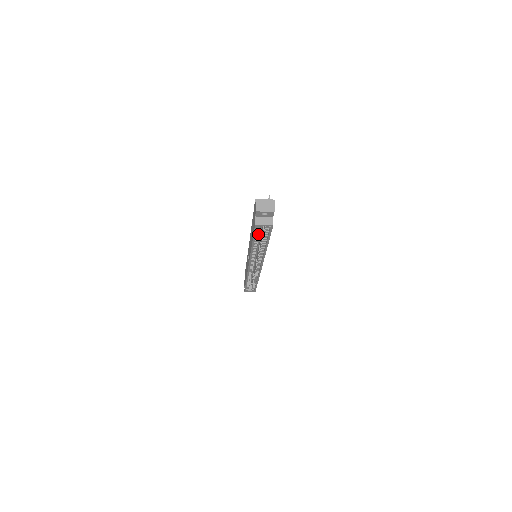
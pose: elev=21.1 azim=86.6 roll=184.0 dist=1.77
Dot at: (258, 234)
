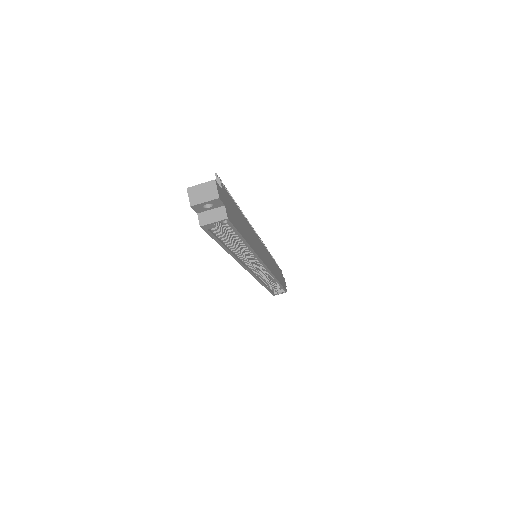
Dot at: (222, 235)
